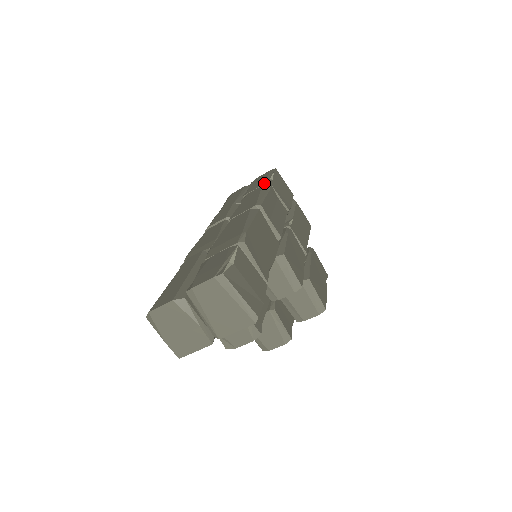
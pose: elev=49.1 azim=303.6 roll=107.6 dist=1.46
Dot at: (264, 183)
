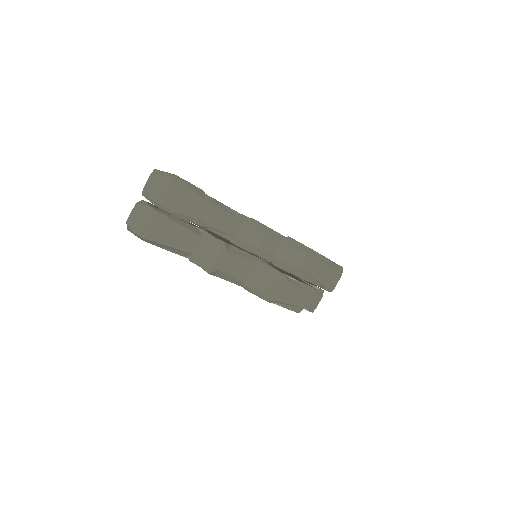
Dot at: occluded
